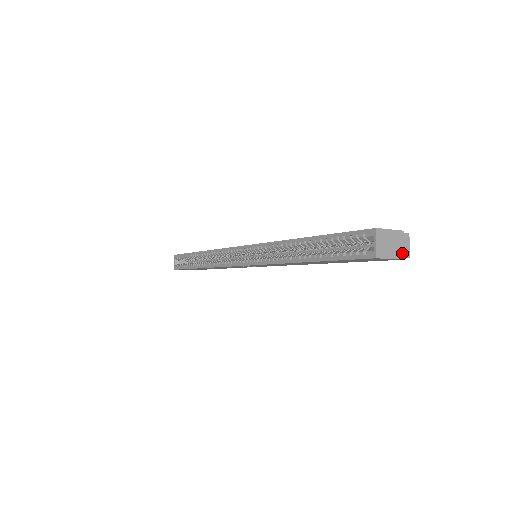
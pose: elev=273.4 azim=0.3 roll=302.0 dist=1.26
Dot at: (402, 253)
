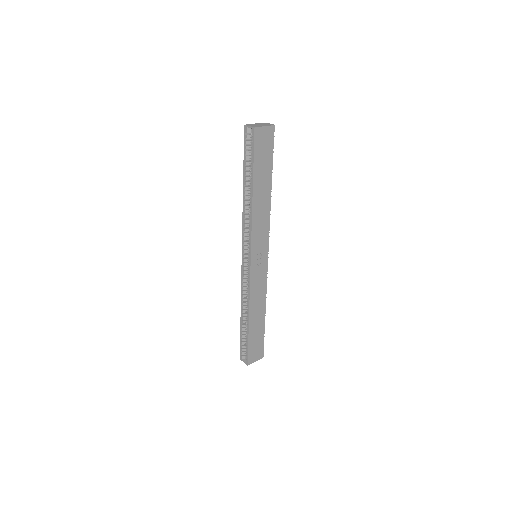
Dot at: (269, 125)
